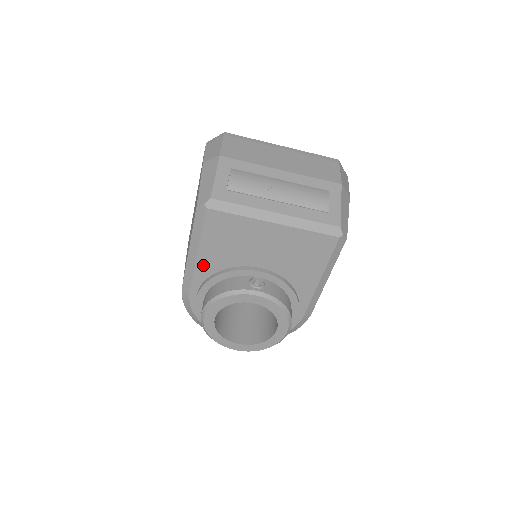
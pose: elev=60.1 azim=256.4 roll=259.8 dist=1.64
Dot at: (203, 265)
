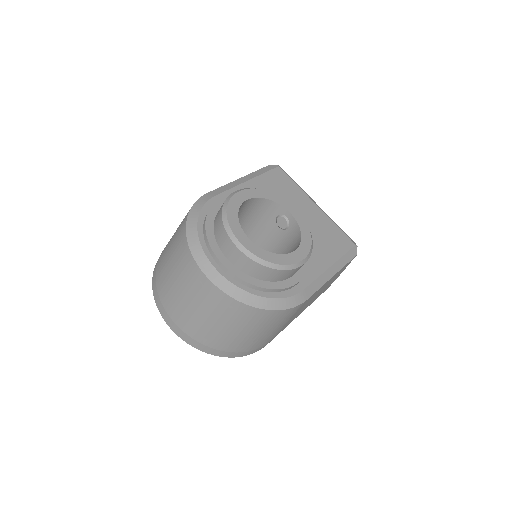
Dot at: occluded
